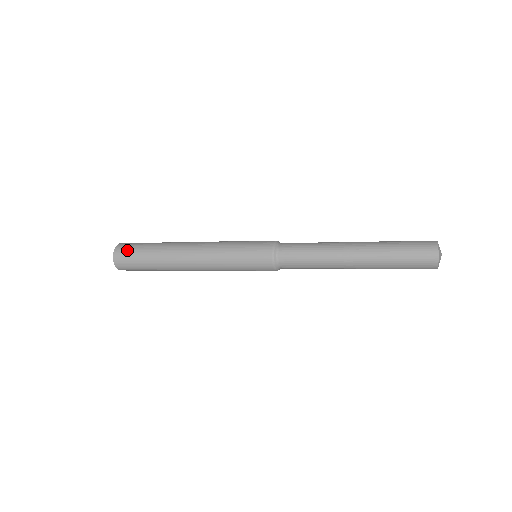
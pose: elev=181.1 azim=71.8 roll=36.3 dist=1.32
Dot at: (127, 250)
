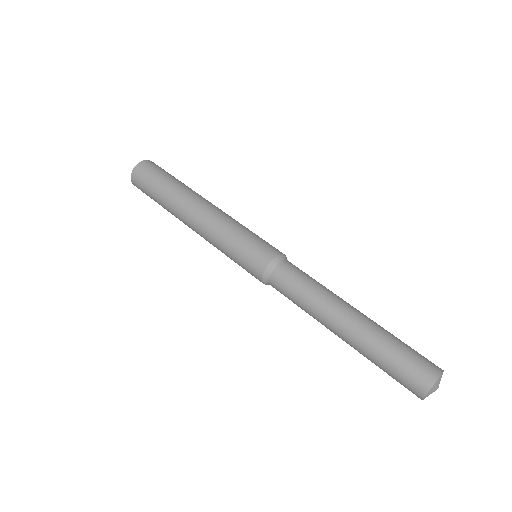
Dot at: (148, 171)
